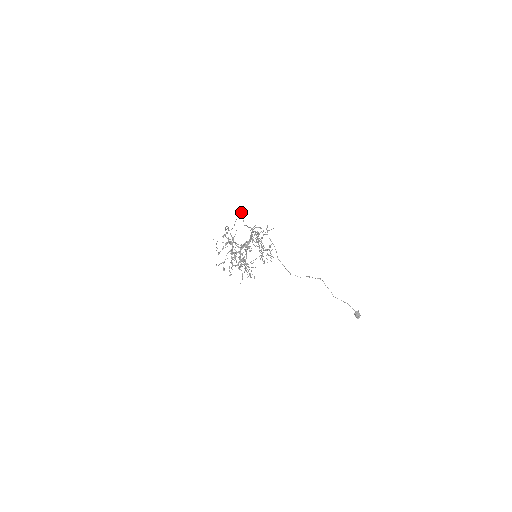
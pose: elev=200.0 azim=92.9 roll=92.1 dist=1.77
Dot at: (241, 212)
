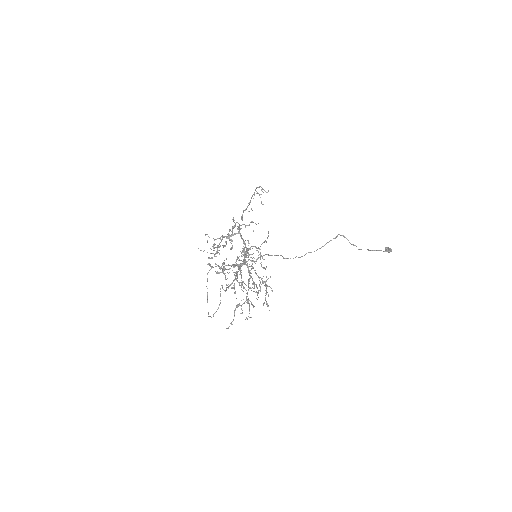
Dot at: (222, 287)
